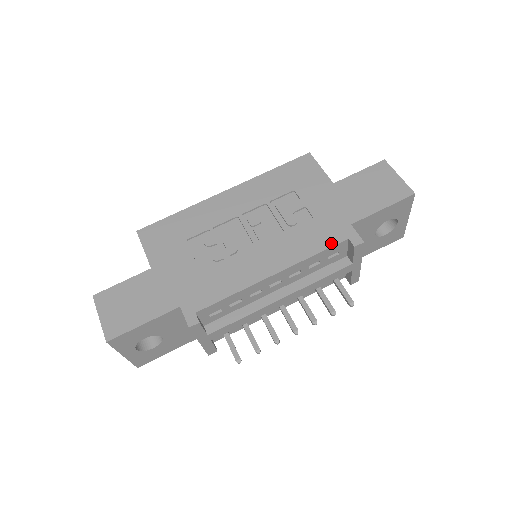
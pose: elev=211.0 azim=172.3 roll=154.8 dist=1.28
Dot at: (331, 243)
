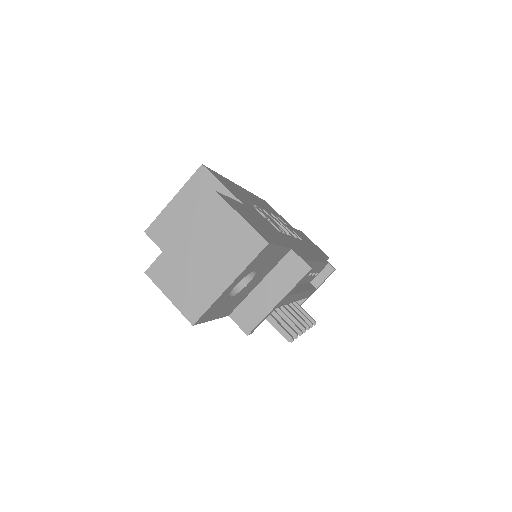
Dot at: occluded
